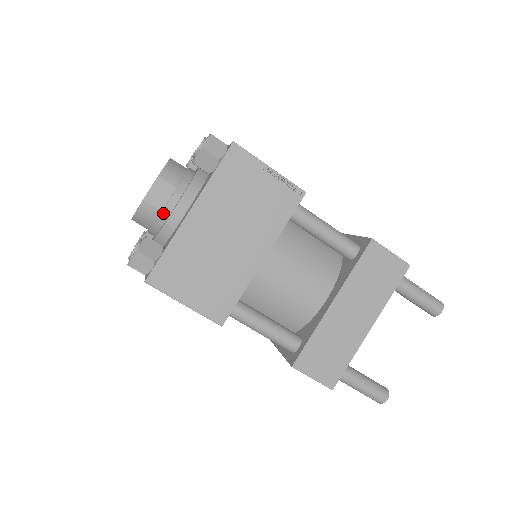
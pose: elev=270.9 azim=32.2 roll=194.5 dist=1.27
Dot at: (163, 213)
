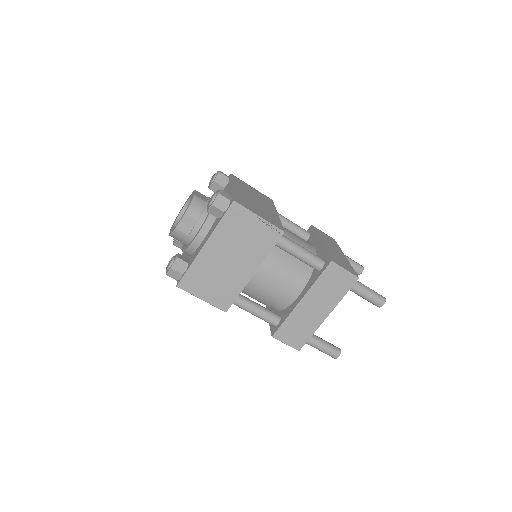
Dot at: (189, 237)
